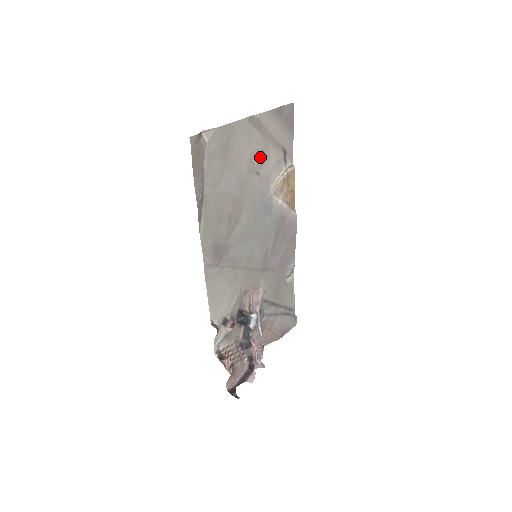
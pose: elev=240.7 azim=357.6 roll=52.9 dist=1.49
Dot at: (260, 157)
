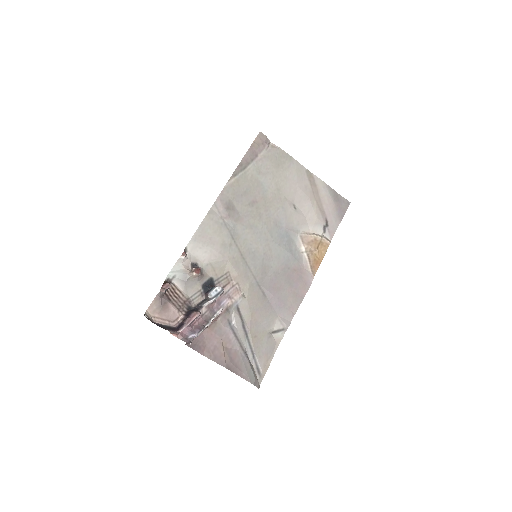
Dot at: (303, 200)
